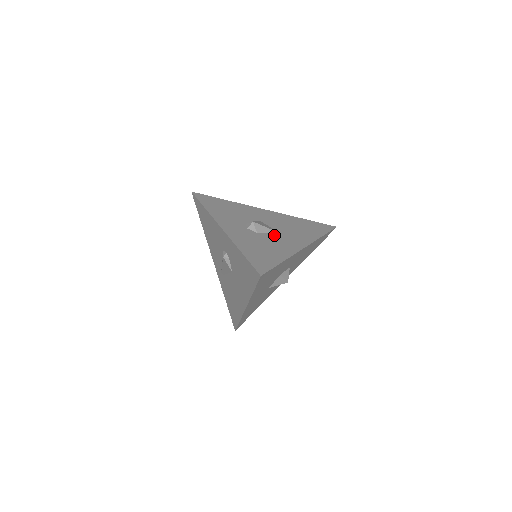
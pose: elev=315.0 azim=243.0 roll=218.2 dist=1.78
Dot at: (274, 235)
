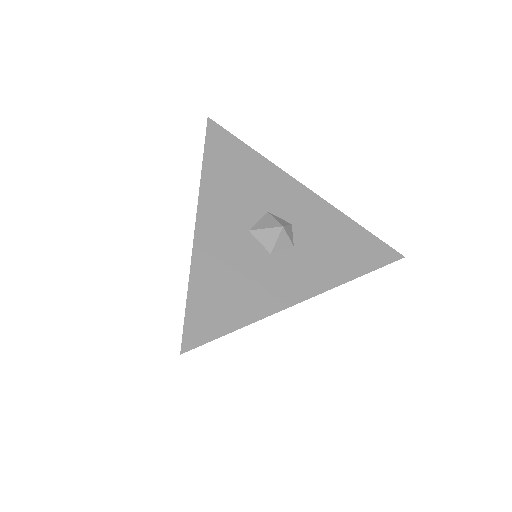
Dot at: occluded
